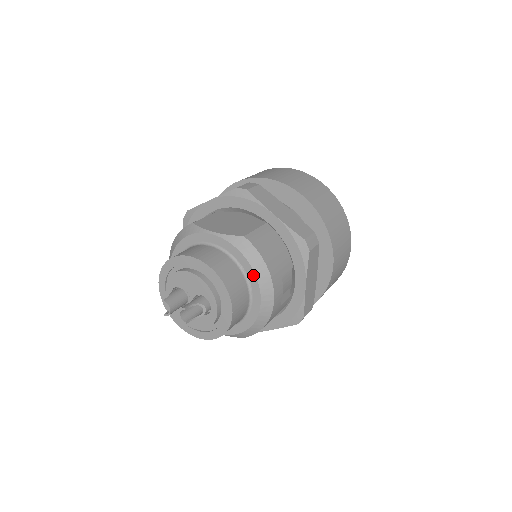
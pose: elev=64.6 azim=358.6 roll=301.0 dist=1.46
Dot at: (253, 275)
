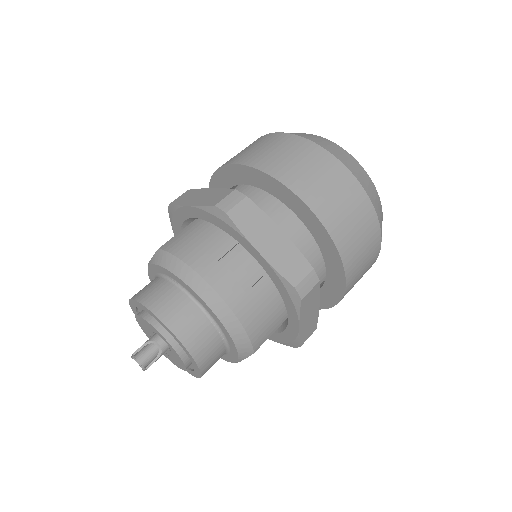
Dot at: (179, 280)
